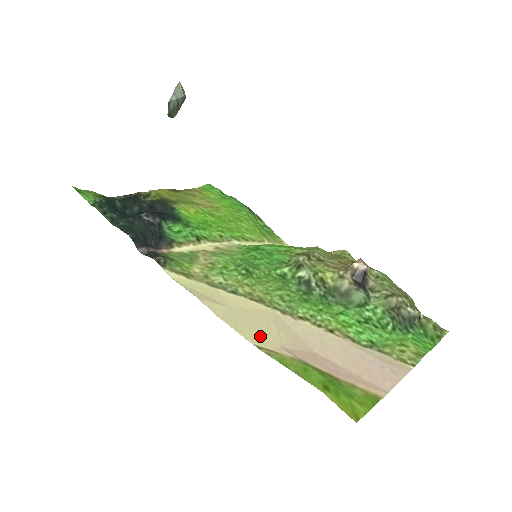
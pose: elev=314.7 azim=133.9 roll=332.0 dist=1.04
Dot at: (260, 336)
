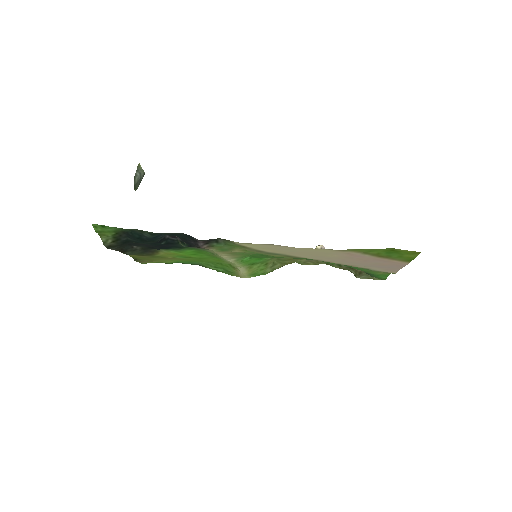
Dot at: (328, 252)
